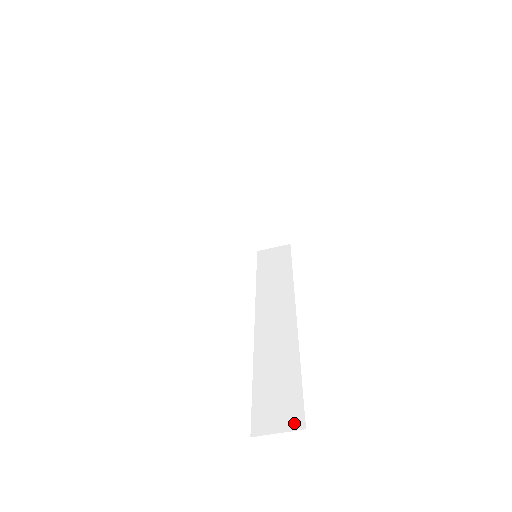
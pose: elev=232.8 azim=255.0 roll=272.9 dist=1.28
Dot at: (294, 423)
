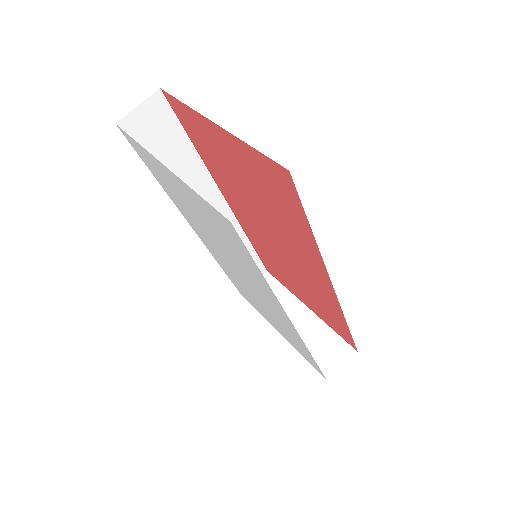
Dot at: occluded
